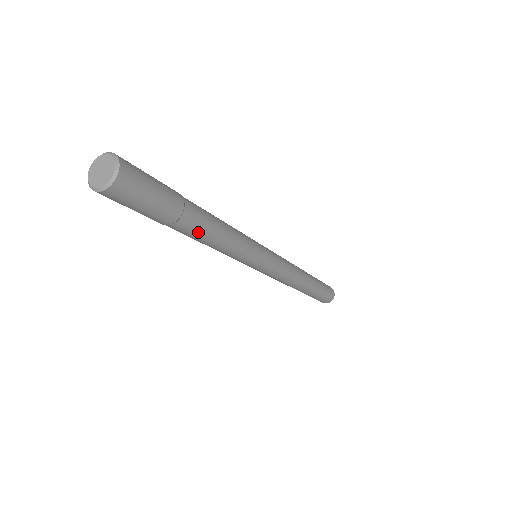
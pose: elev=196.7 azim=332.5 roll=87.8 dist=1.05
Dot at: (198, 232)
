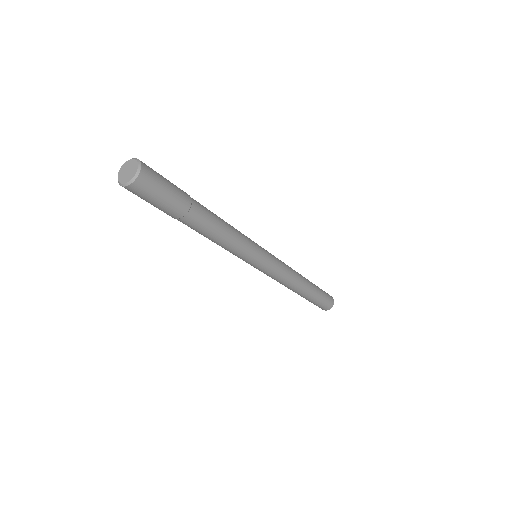
Dot at: (198, 229)
